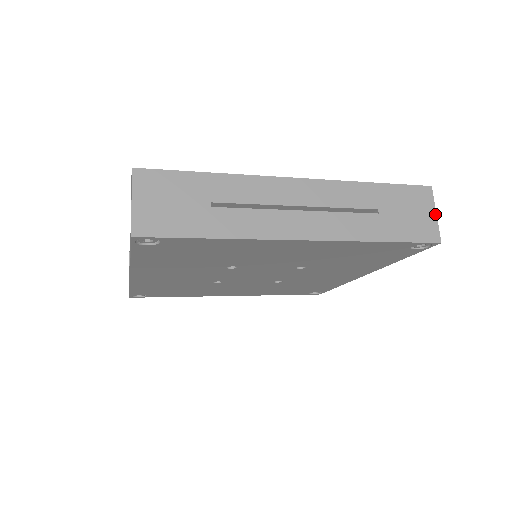
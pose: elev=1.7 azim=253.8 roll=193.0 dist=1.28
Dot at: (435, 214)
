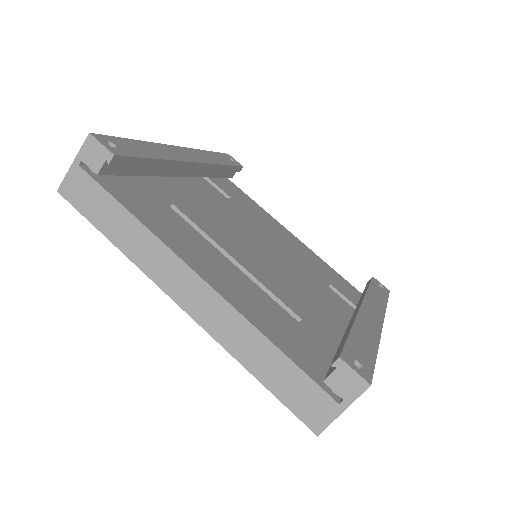
Dot at: occluded
